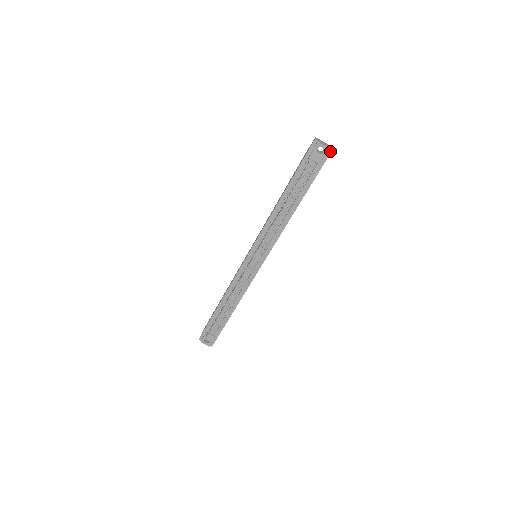
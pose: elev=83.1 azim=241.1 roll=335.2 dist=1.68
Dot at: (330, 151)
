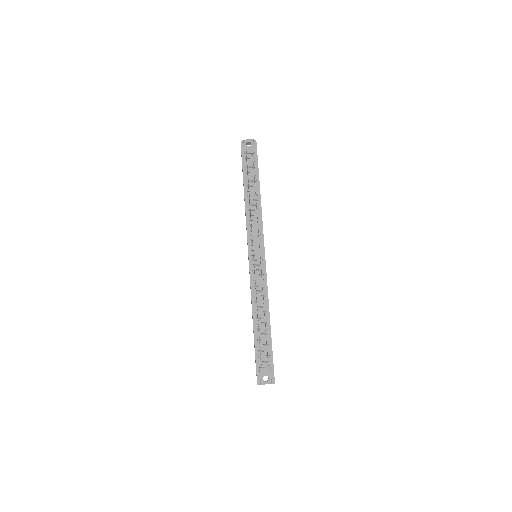
Dot at: (255, 142)
